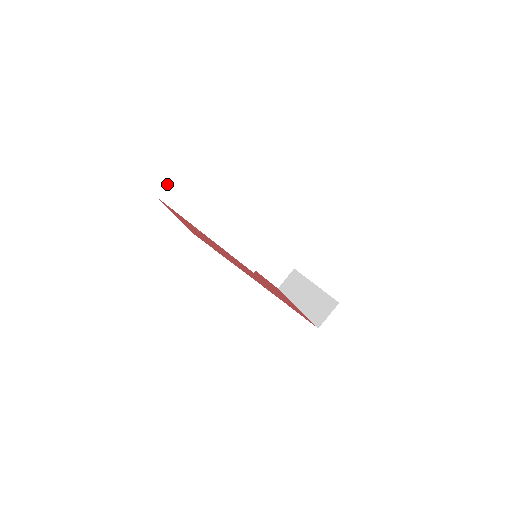
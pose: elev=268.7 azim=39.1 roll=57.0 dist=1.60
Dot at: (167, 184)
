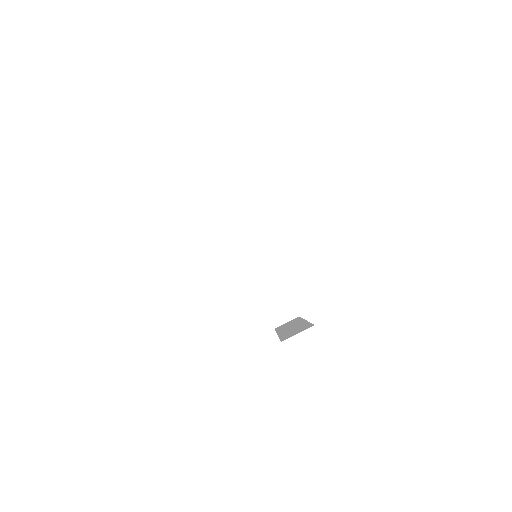
Dot at: (208, 163)
